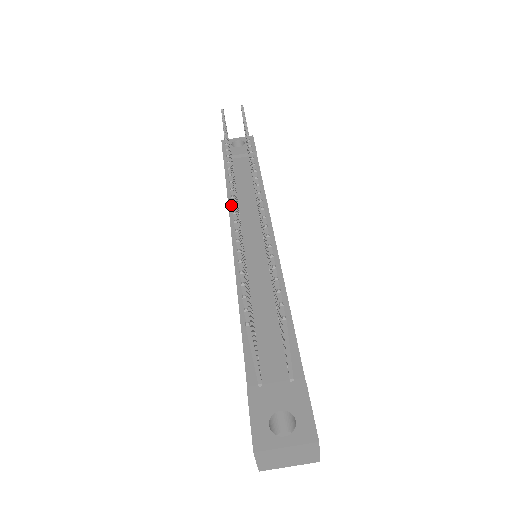
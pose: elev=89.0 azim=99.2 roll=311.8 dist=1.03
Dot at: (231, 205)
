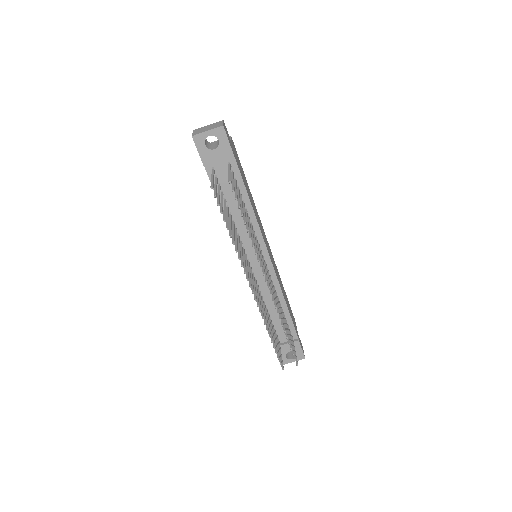
Dot at: occluded
